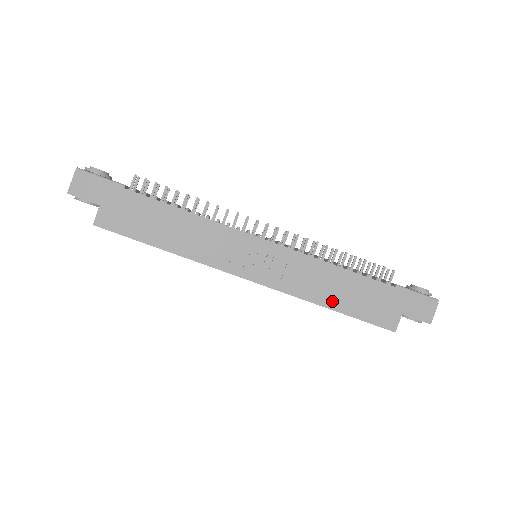
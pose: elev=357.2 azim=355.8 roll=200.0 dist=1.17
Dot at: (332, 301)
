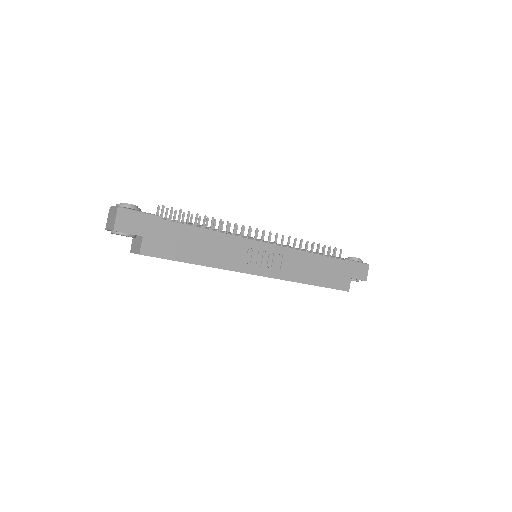
Dot at: (312, 279)
